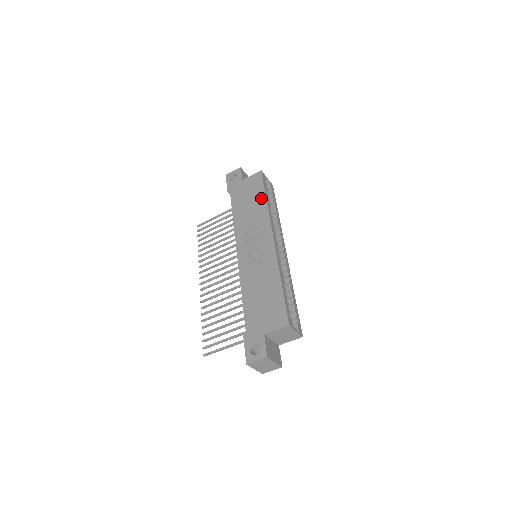
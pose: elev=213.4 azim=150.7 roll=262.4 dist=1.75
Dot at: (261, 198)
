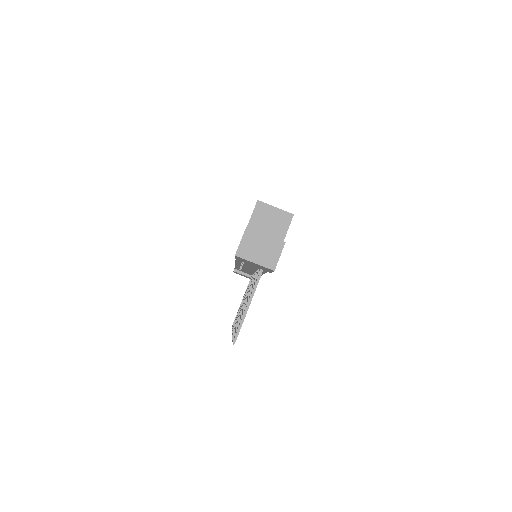
Dot at: occluded
